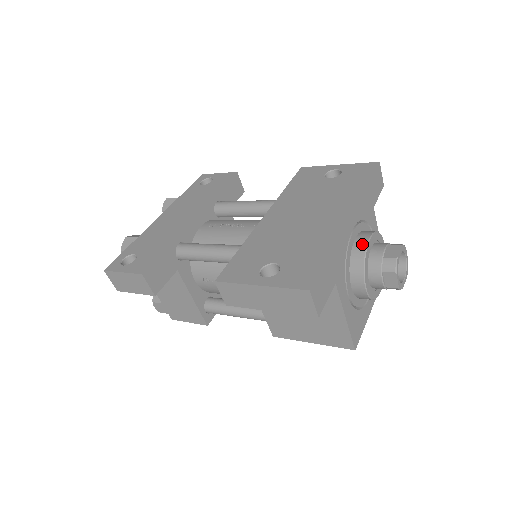
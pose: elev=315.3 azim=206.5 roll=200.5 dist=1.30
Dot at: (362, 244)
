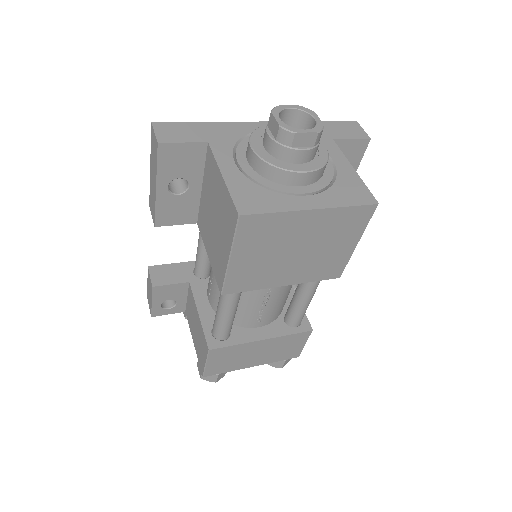
Dot at: occluded
